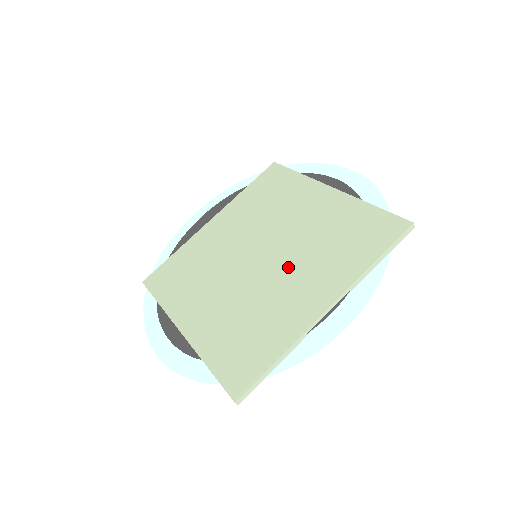
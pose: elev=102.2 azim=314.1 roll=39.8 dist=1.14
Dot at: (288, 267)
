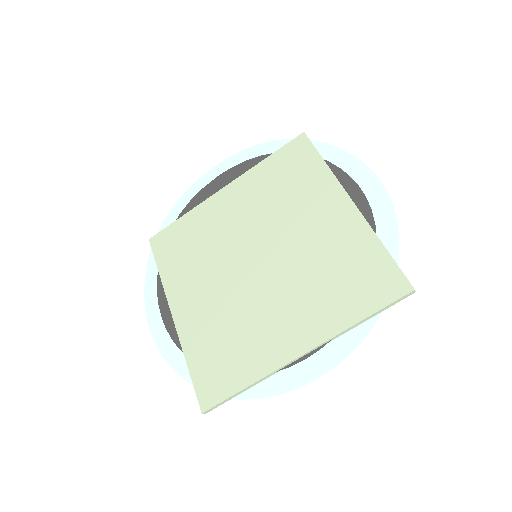
Dot at: (281, 287)
